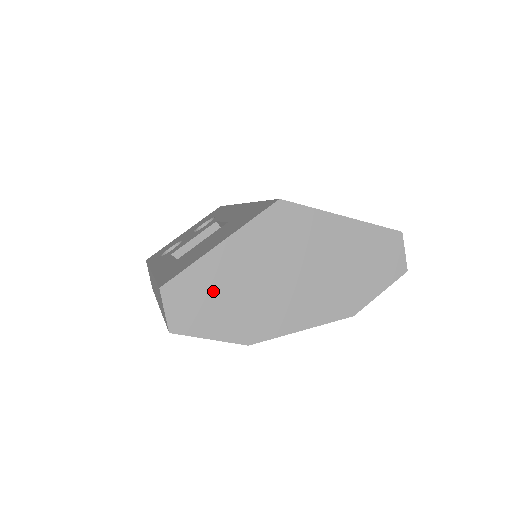
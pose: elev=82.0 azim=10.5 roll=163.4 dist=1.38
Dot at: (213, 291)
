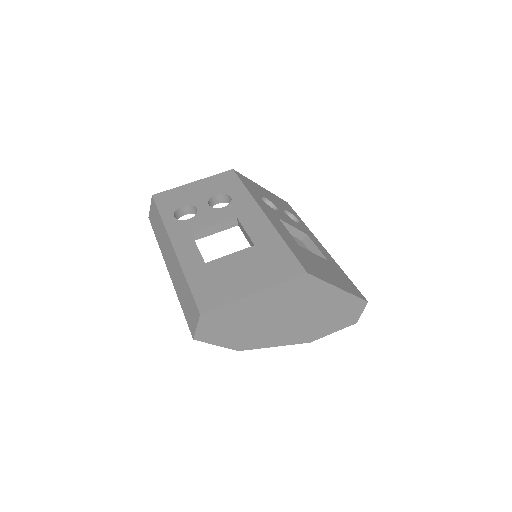
Dot at: (234, 320)
